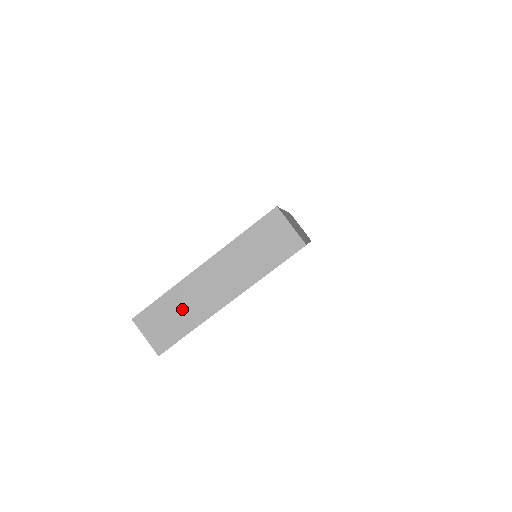
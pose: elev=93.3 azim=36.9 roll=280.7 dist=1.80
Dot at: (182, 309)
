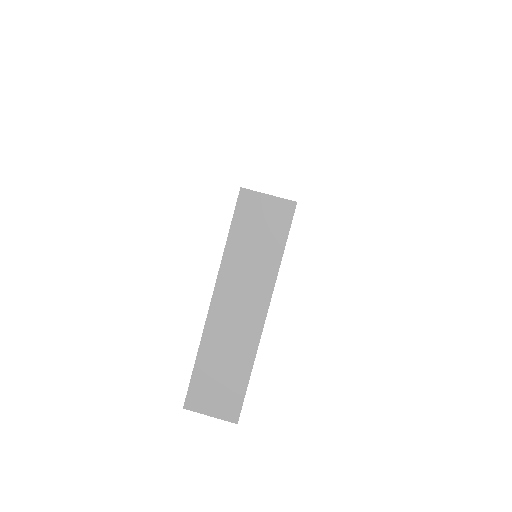
Dot at: (225, 359)
